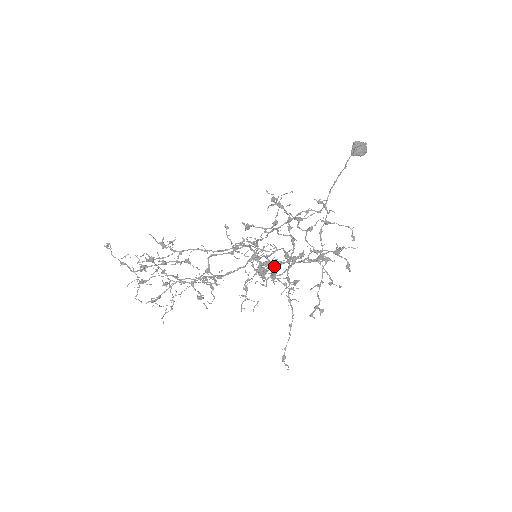
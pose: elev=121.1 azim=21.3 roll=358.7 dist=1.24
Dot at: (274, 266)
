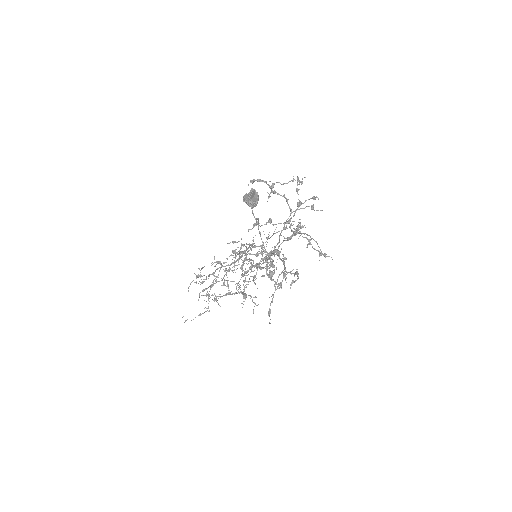
Dot at: (272, 253)
